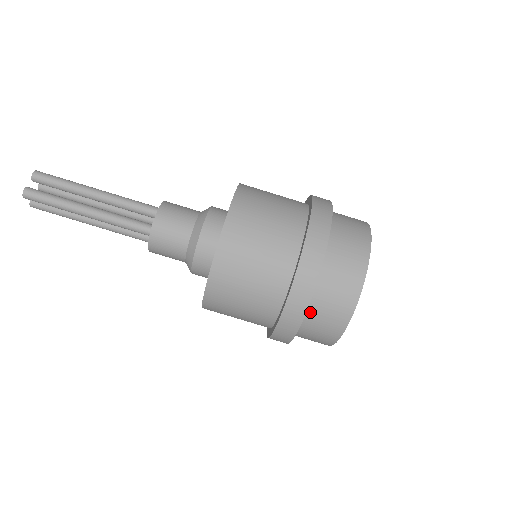
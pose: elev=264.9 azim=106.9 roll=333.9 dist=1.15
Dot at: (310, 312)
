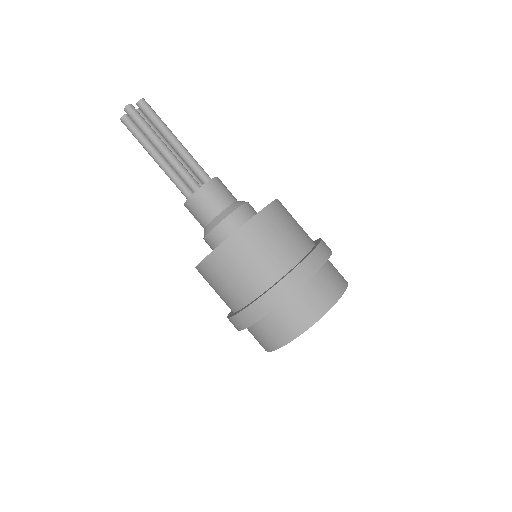
Dot at: (279, 310)
